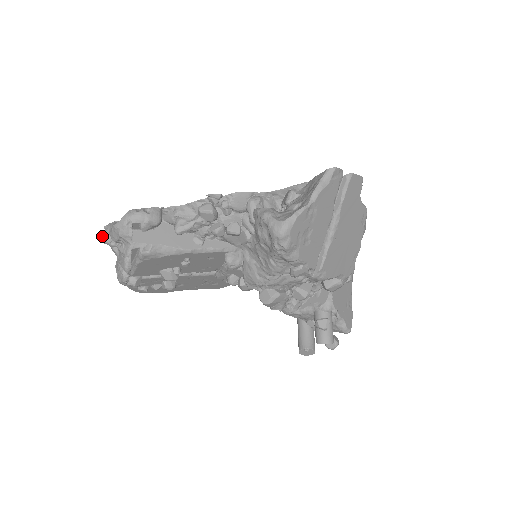
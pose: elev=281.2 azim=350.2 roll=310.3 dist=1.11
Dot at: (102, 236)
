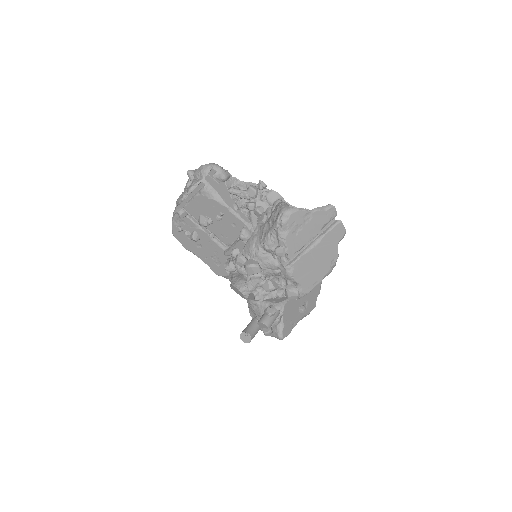
Dot at: (190, 170)
